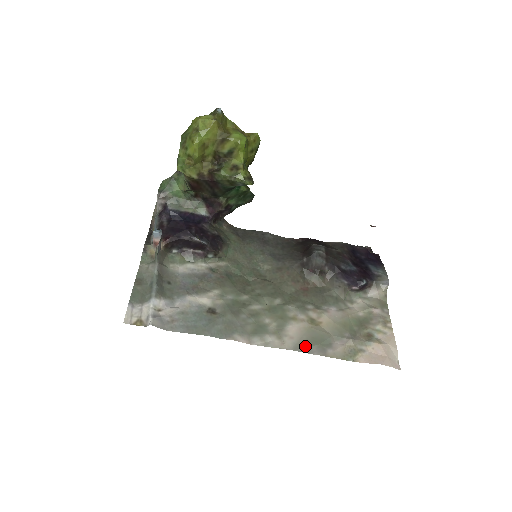
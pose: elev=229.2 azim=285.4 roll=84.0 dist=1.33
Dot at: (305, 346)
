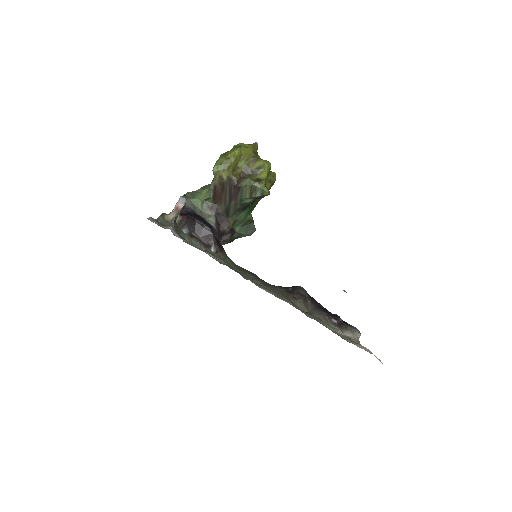
Dot at: occluded
